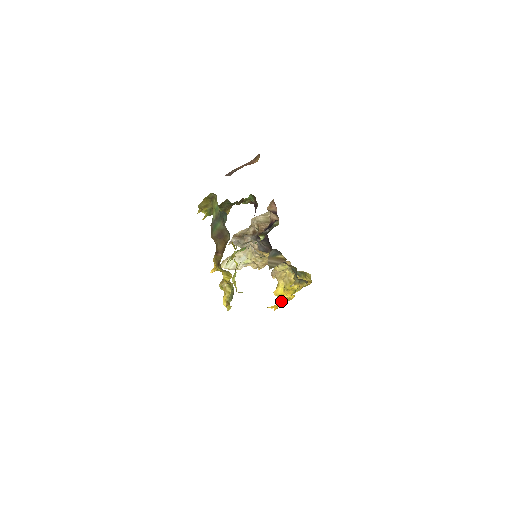
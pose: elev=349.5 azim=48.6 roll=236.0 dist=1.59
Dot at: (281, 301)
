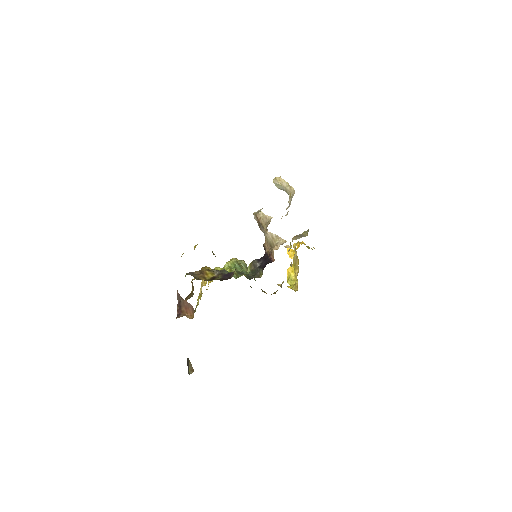
Dot at: occluded
